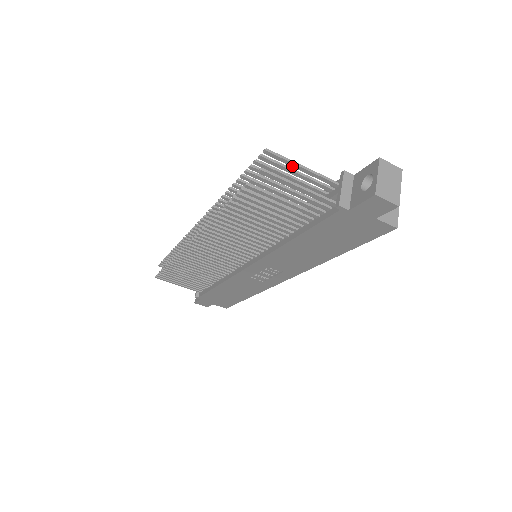
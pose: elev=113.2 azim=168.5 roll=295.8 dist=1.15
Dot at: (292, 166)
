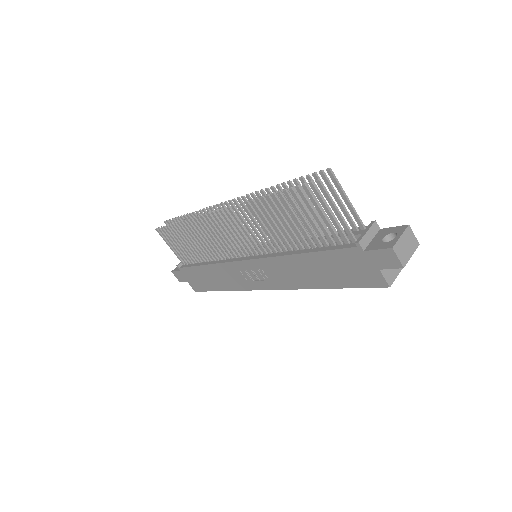
Dot at: (340, 193)
